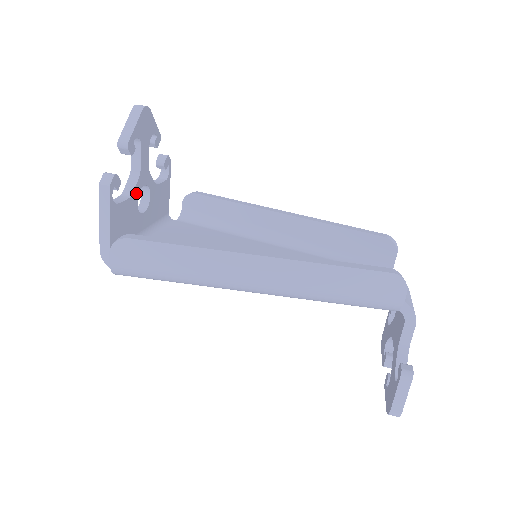
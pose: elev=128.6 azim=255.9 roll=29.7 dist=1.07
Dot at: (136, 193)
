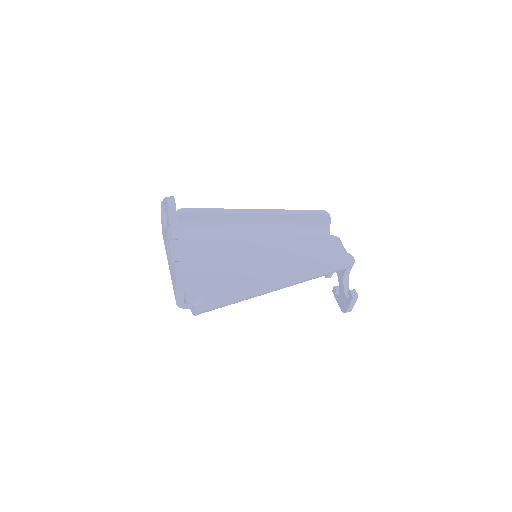
Dot at: (177, 253)
